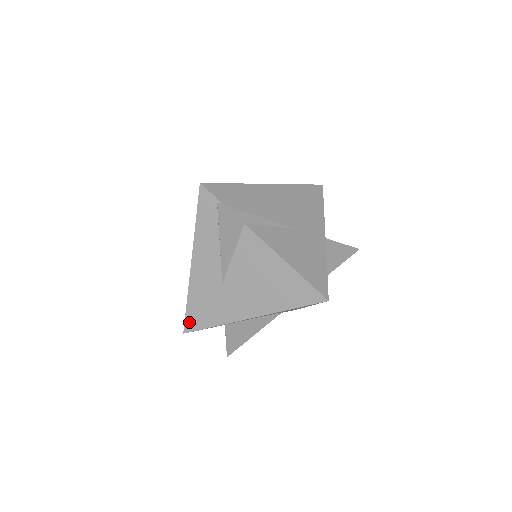
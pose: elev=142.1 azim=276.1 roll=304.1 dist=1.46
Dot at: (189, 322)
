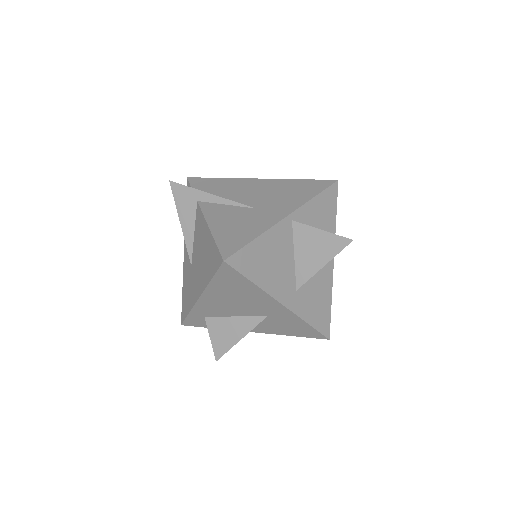
Dot at: (183, 312)
